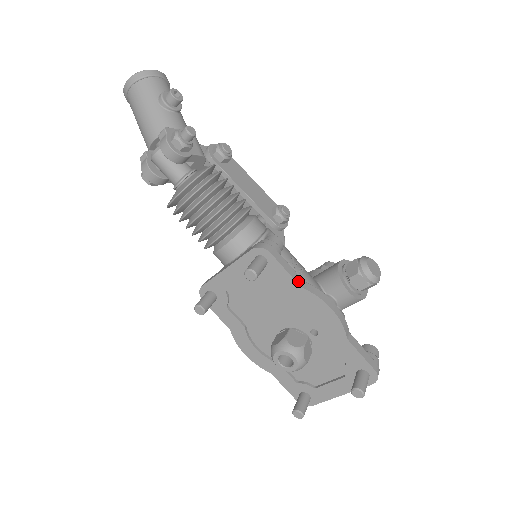
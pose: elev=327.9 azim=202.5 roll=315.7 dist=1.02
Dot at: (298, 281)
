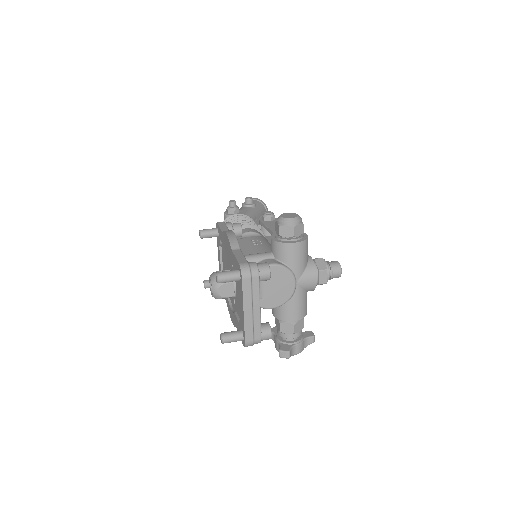
Dot at: occluded
